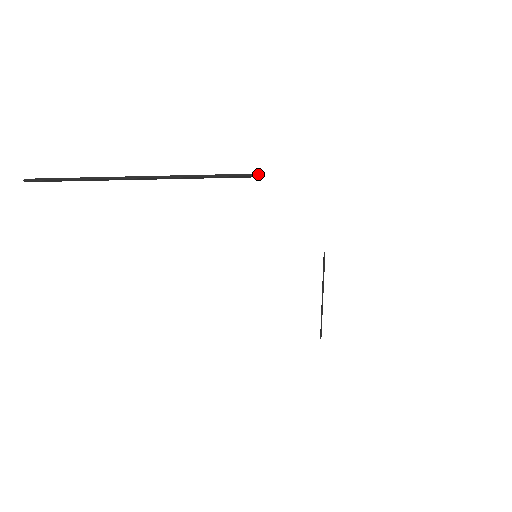
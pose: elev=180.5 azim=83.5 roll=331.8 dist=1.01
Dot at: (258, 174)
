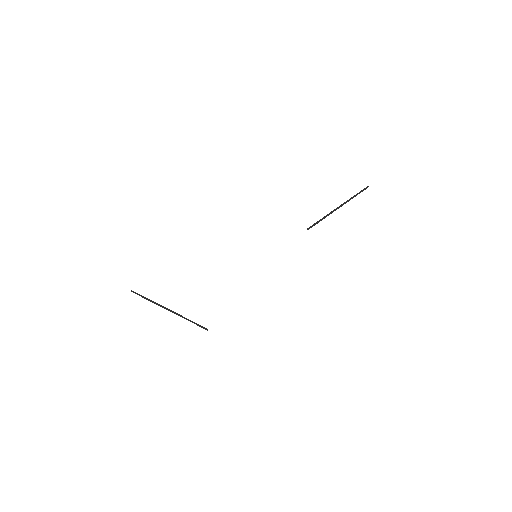
Dot at: (205, 329)
